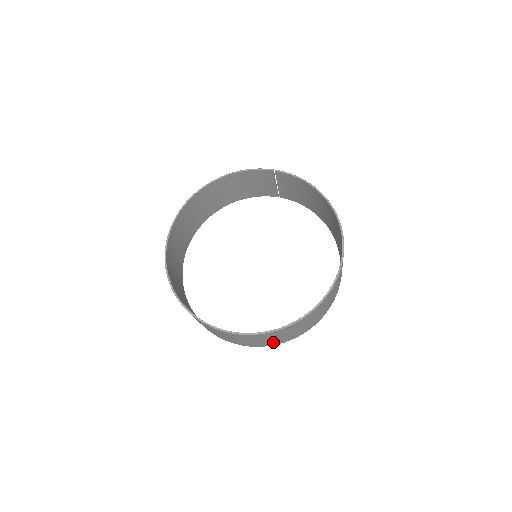
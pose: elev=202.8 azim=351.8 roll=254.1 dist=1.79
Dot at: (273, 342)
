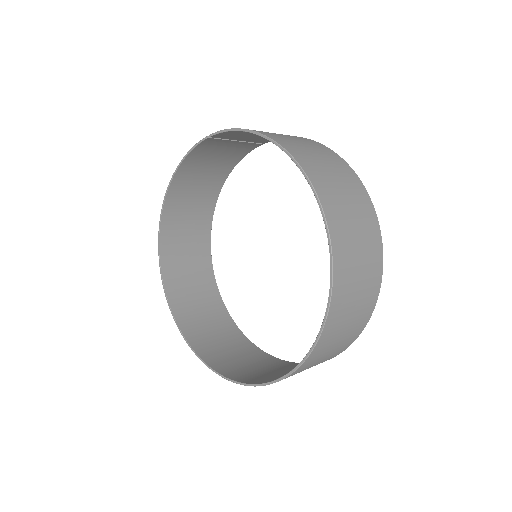
Dot at: (325, 360)
